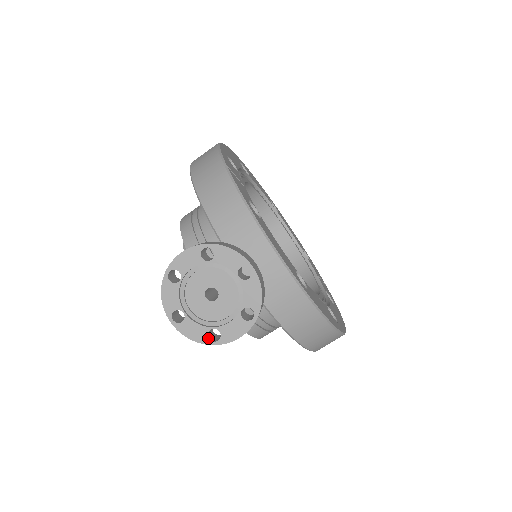
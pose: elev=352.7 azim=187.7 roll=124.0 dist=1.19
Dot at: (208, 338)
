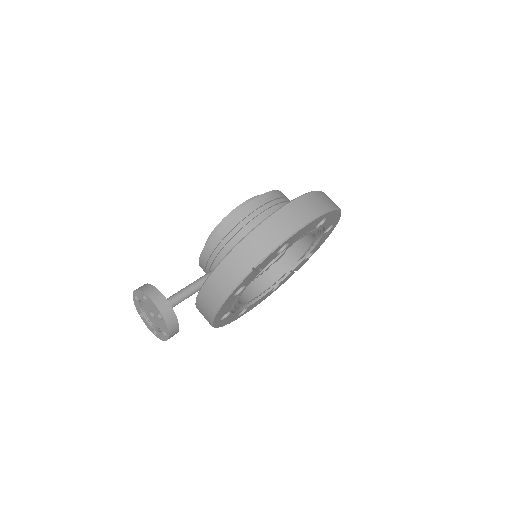
Dot at: (139, 312)
